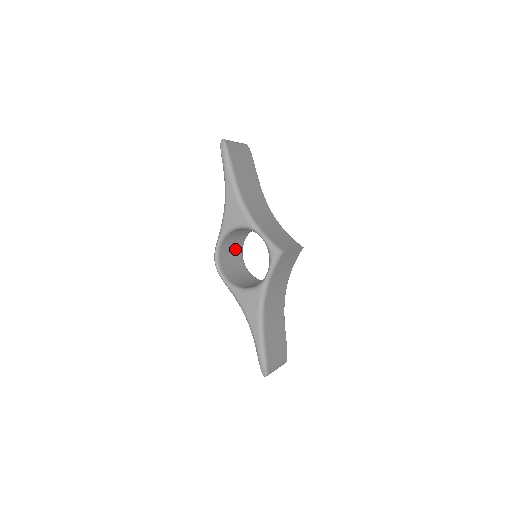
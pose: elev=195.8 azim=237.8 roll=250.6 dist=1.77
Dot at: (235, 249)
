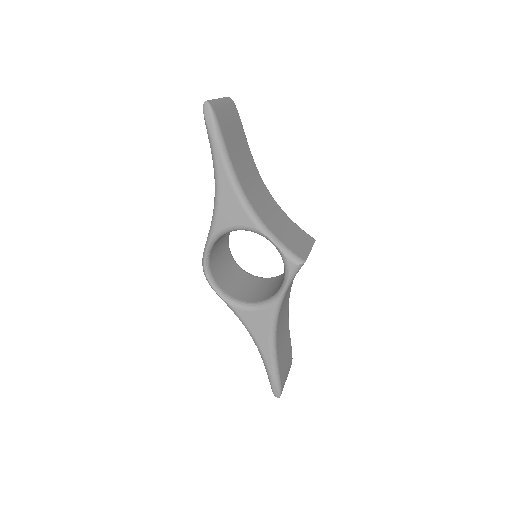
Dot at: (222, 243)
